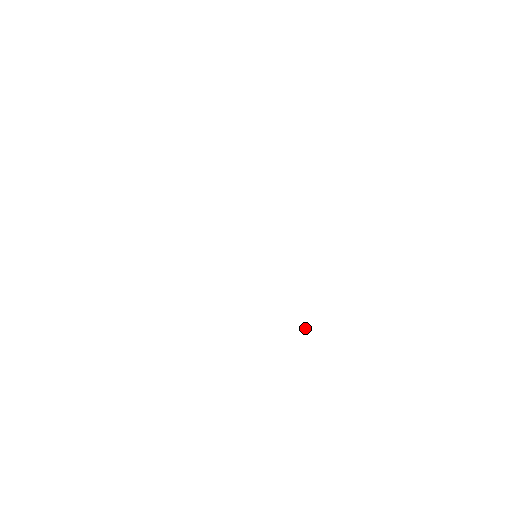
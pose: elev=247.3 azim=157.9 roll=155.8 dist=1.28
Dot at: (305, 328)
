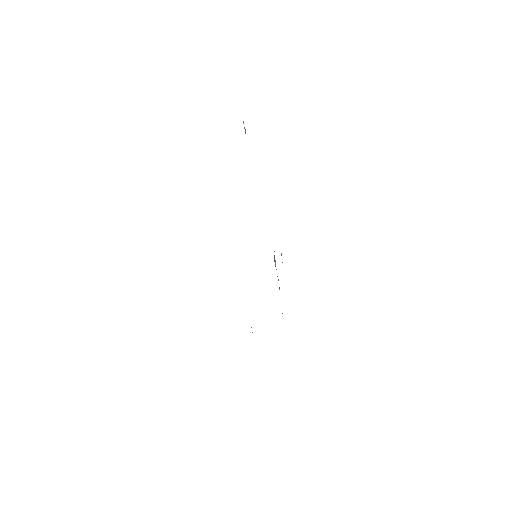
Dot at: occluded
